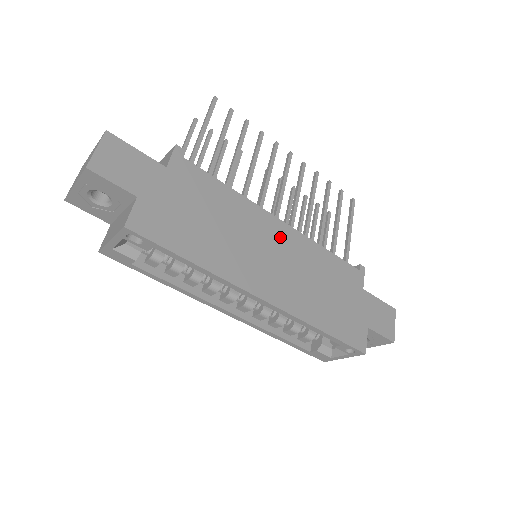
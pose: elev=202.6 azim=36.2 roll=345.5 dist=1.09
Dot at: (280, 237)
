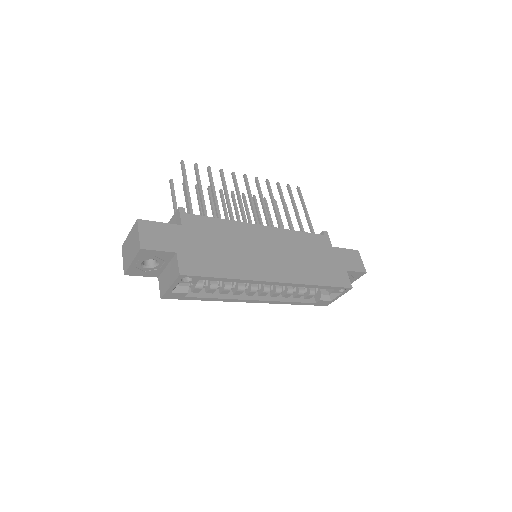
Dot at: (267, 237)
